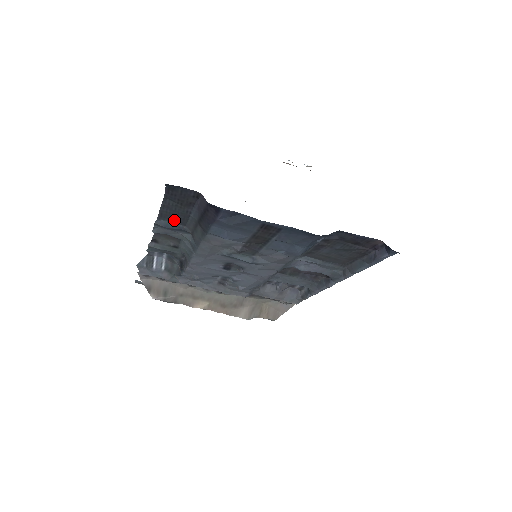
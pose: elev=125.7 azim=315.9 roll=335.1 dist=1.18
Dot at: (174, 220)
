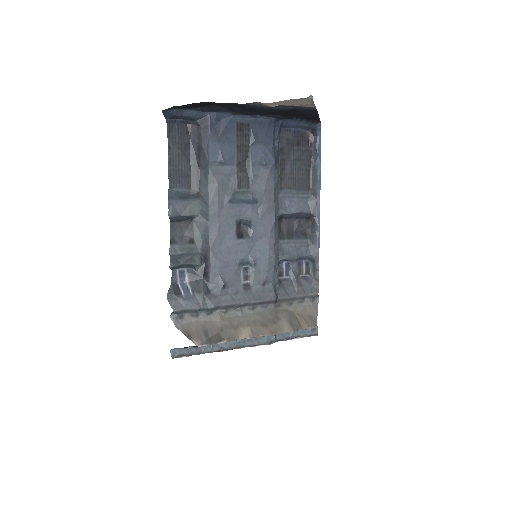
Dot at: (181, 184)
